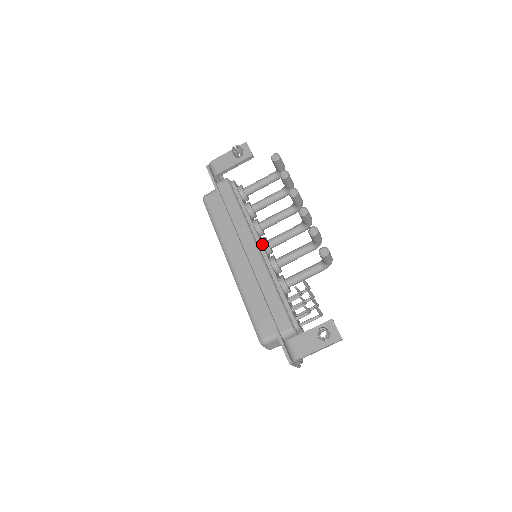
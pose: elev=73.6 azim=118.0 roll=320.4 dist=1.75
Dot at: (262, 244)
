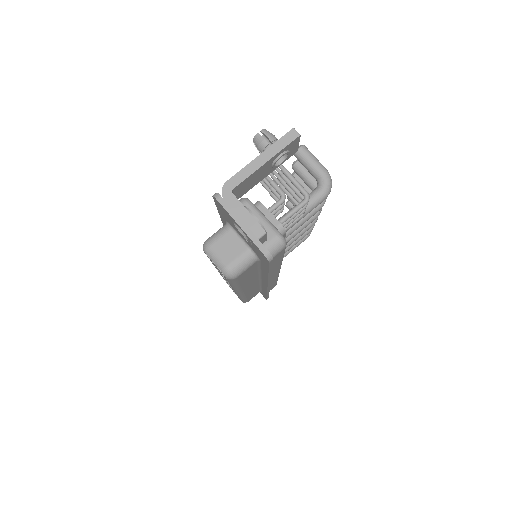
Dot at: occluded
